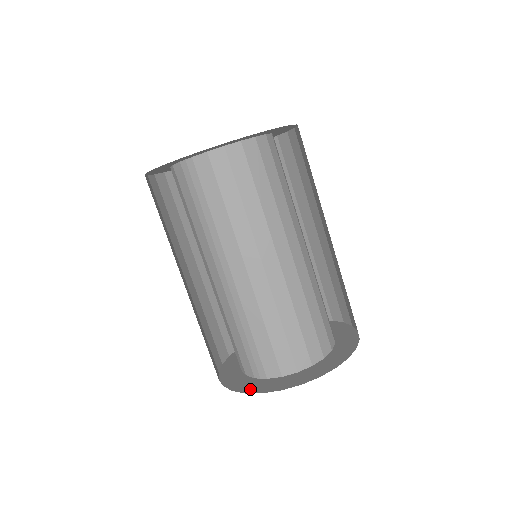
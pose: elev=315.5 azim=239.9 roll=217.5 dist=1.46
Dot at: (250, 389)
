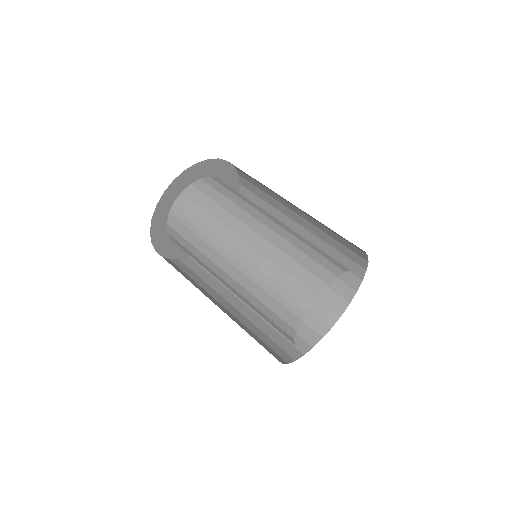
Dot at: occluded
